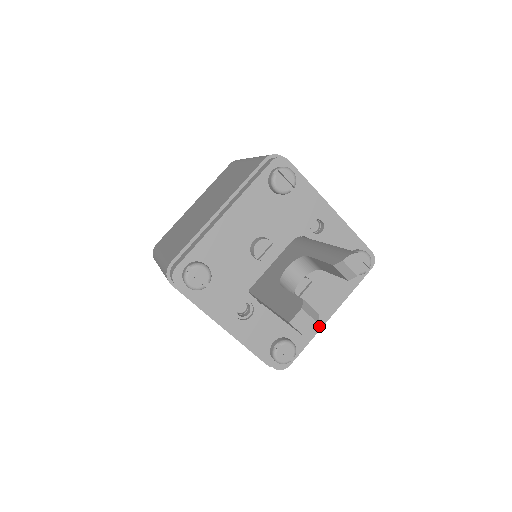
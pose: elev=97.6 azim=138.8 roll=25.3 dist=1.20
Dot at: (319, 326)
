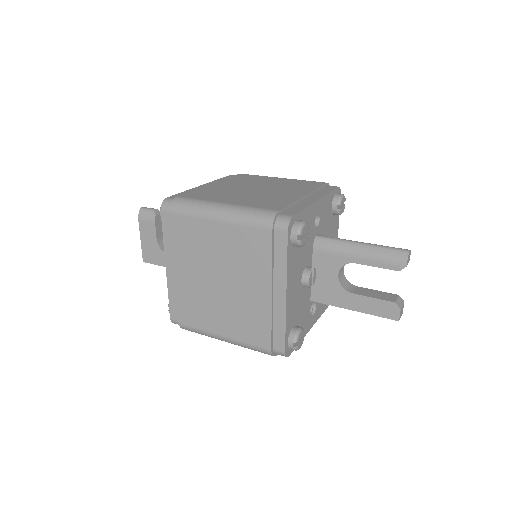
Dot at: occluded
